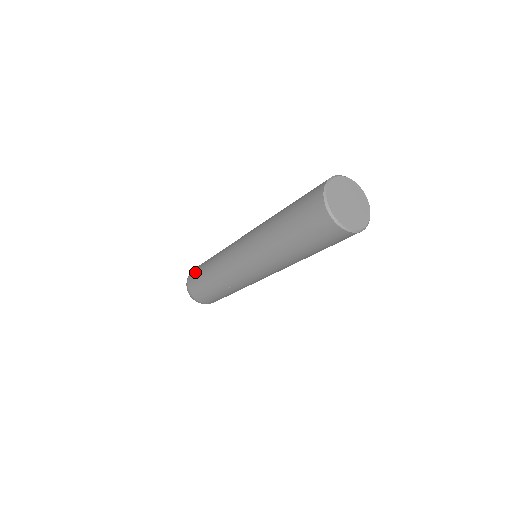
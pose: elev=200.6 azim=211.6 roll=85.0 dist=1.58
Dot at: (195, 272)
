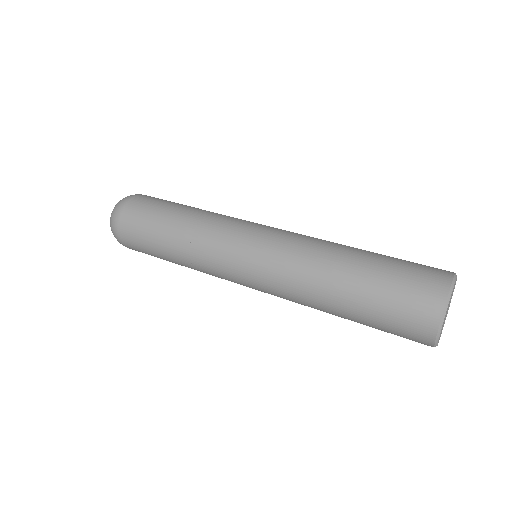
Dot at: (135, 231)
